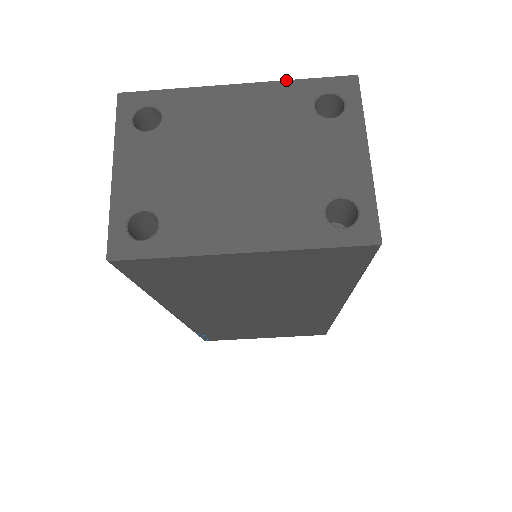
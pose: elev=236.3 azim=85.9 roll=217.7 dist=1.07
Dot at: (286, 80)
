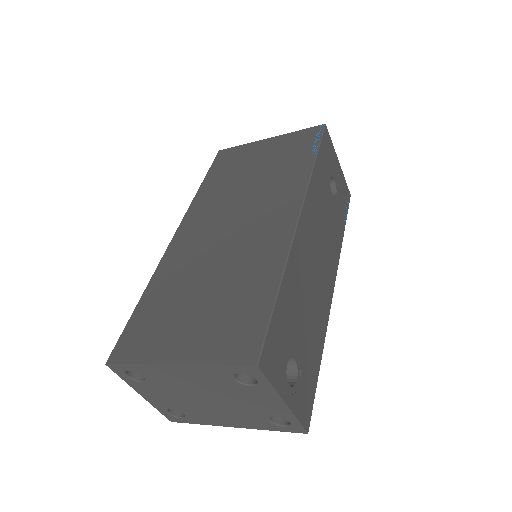
Dot at: (206, 365)
